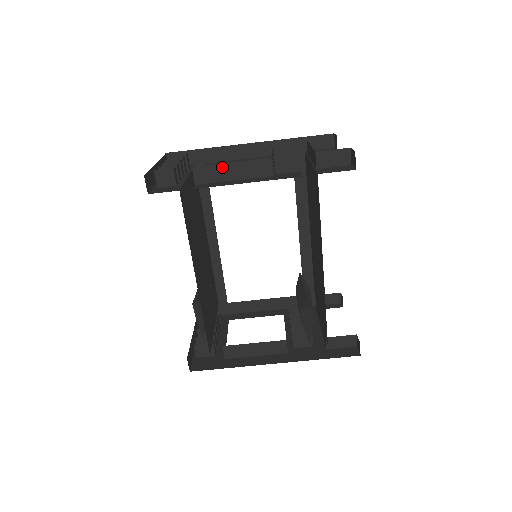
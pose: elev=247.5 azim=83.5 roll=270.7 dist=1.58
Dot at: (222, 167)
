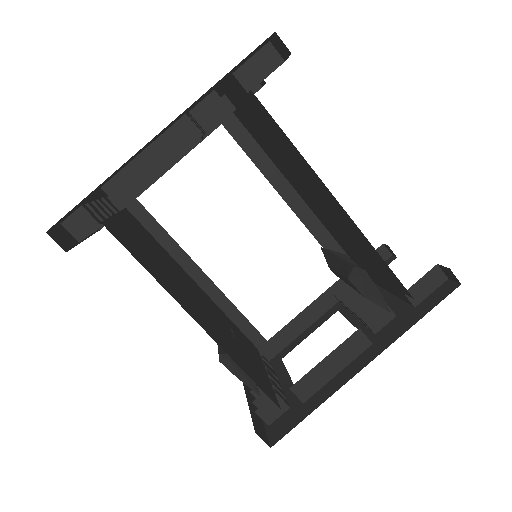
Dot at: (136, 164)
